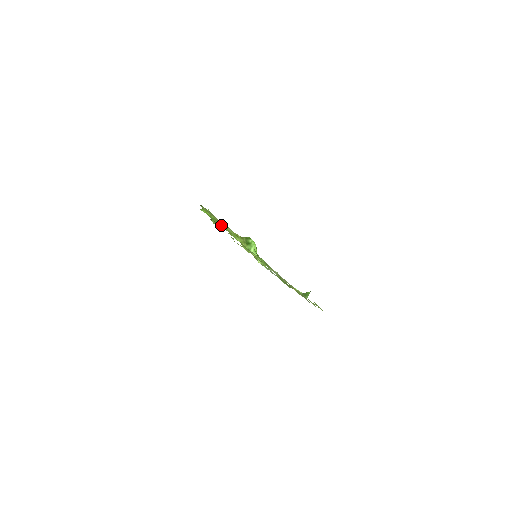
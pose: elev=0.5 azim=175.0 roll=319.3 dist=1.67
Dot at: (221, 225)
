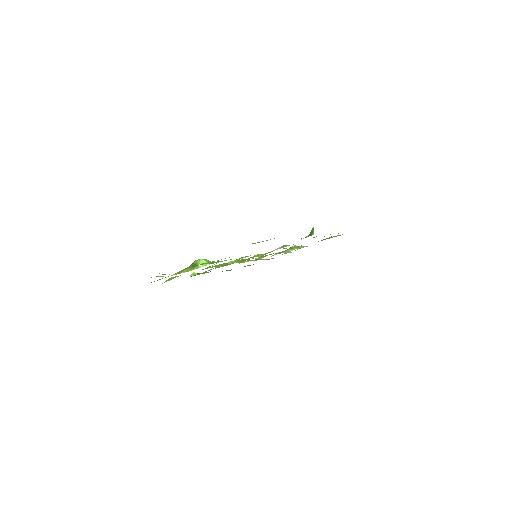
Dot at: (208, 270)
